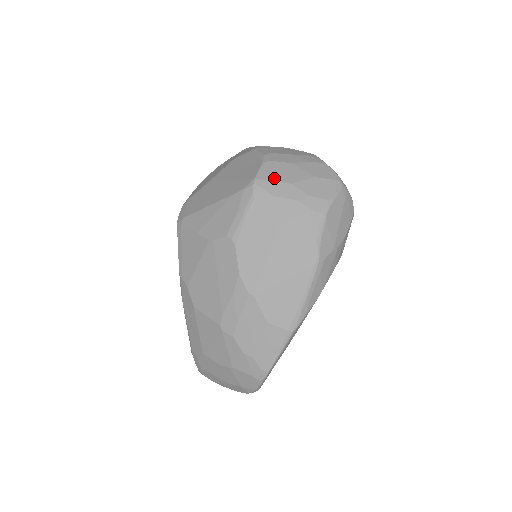
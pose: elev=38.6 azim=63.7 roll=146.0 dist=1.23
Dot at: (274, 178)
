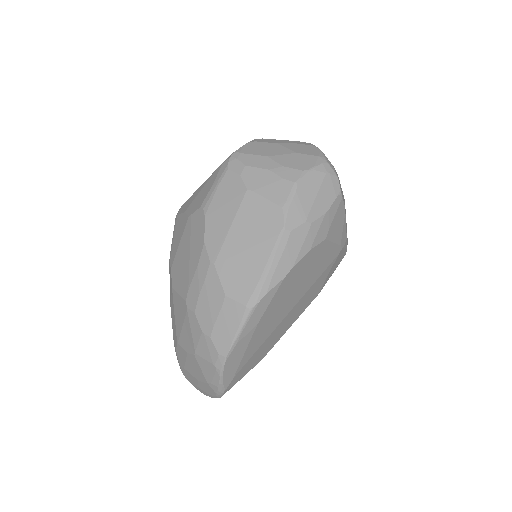
Dot at: (252, 152)
